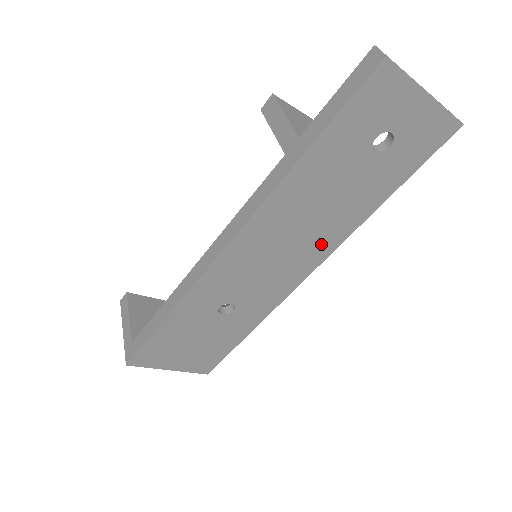
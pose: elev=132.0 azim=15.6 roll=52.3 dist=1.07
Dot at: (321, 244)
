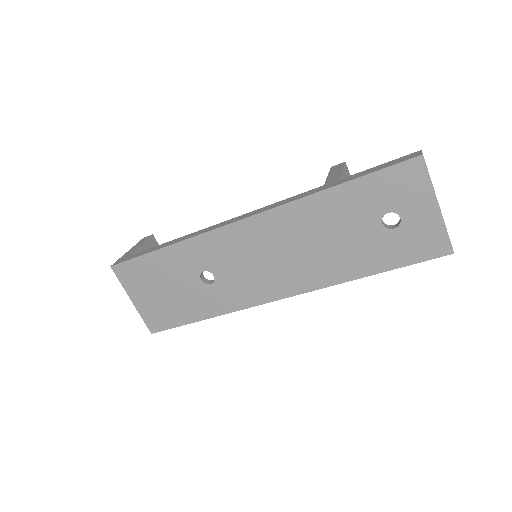
Dot at: (305, 276)
